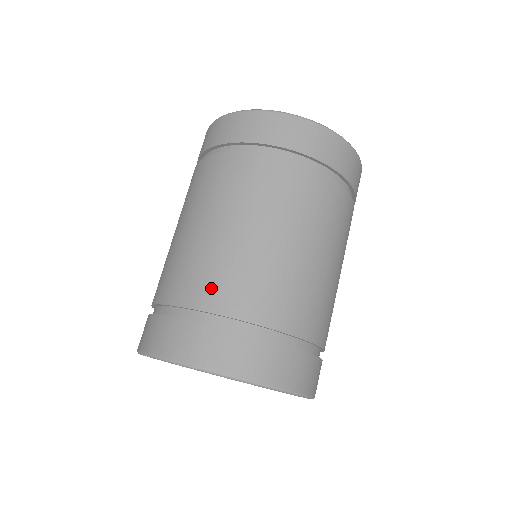
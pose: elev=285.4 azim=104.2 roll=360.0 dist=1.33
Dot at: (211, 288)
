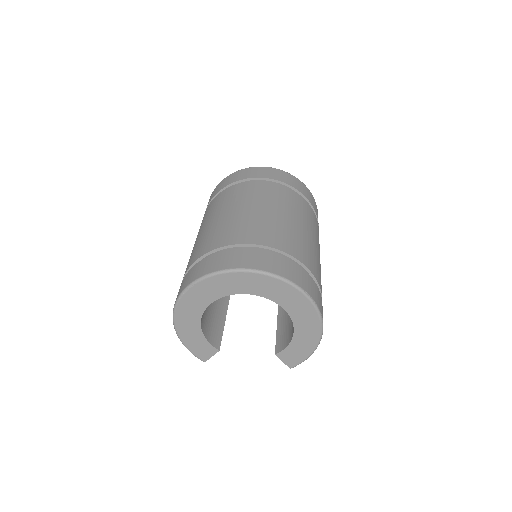
Dot at: (231, 235)
